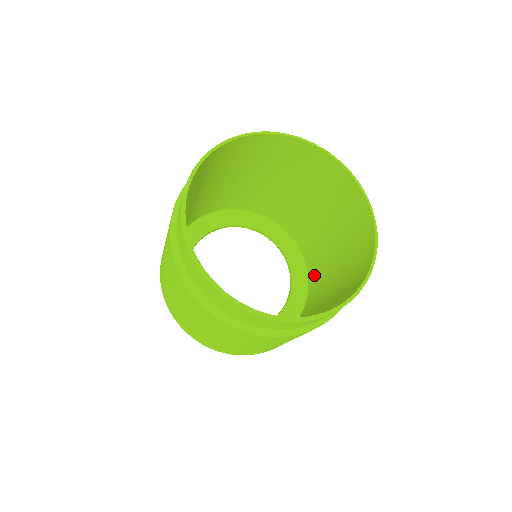
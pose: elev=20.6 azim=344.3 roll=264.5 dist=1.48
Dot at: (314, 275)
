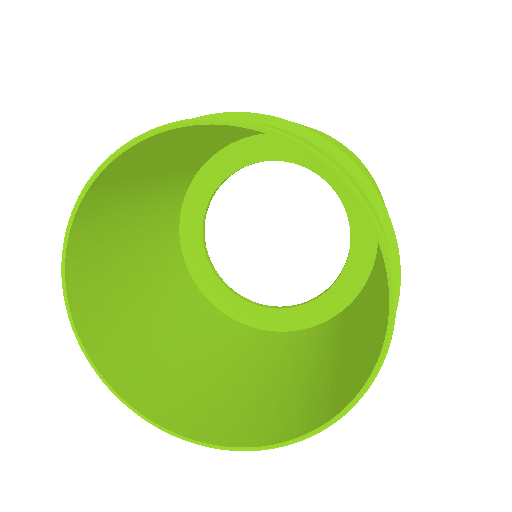
Dot at: occluded
